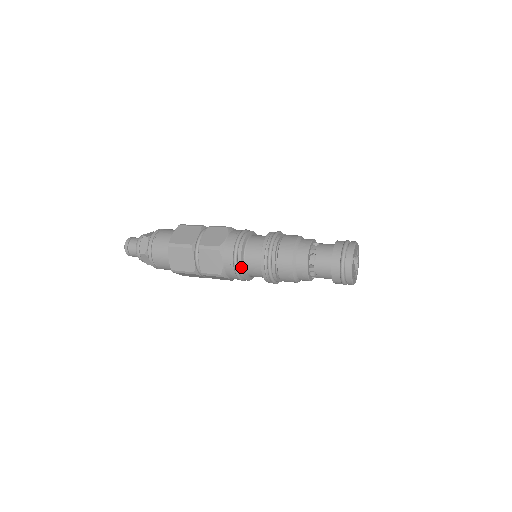
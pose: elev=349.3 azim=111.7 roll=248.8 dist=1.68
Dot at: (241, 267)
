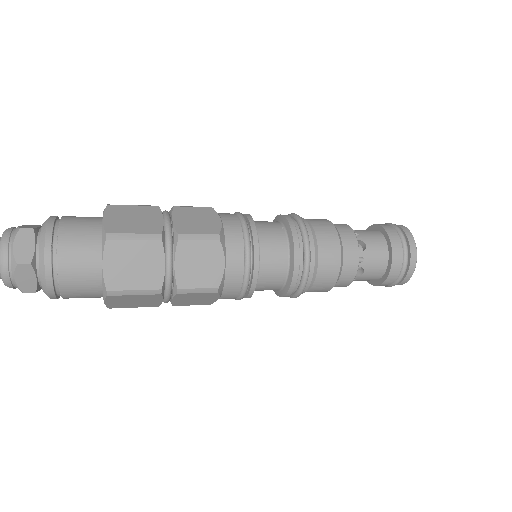
Dot at: (249, 297)
